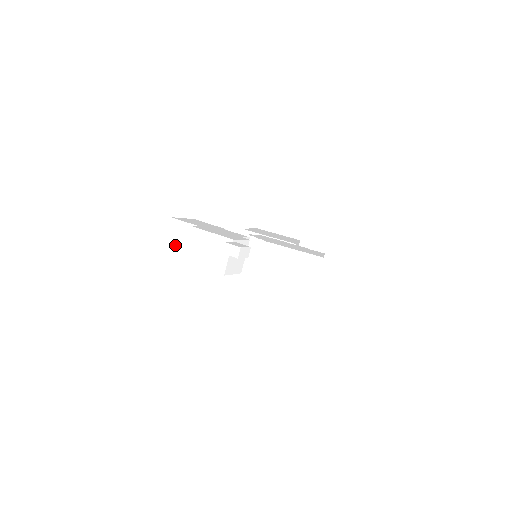
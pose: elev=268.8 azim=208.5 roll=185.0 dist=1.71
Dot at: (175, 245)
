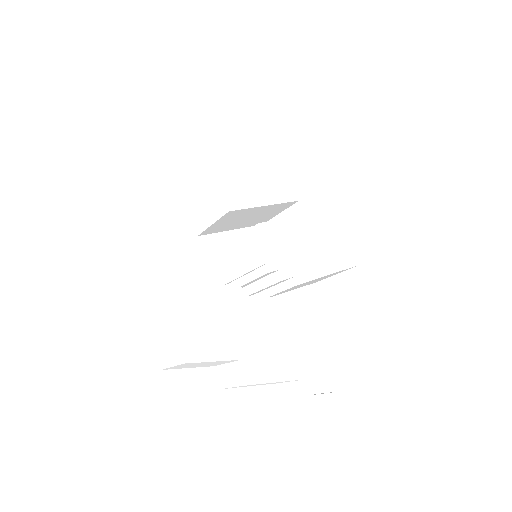
Dot at: (186, 367)
